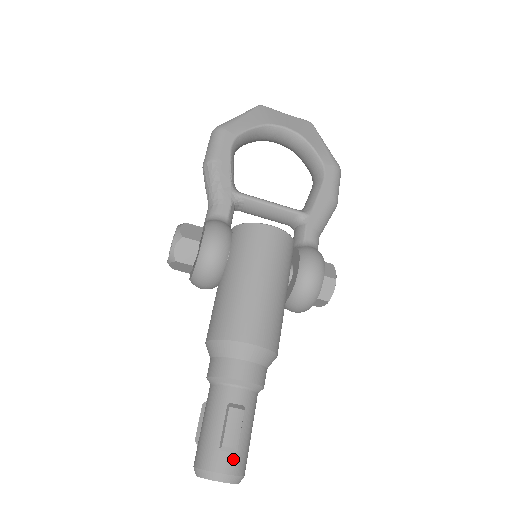
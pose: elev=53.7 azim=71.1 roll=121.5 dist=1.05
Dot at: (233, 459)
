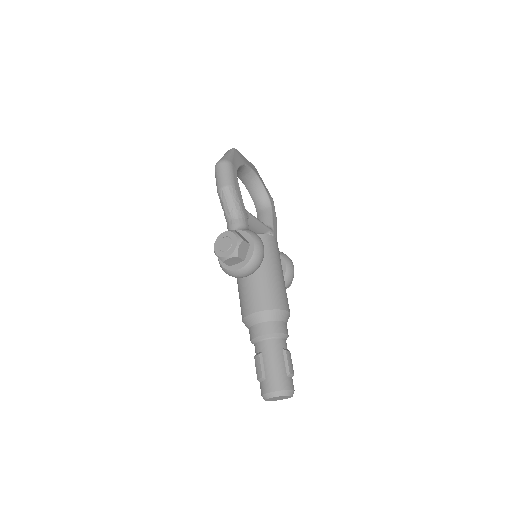
Dot at: occluded
